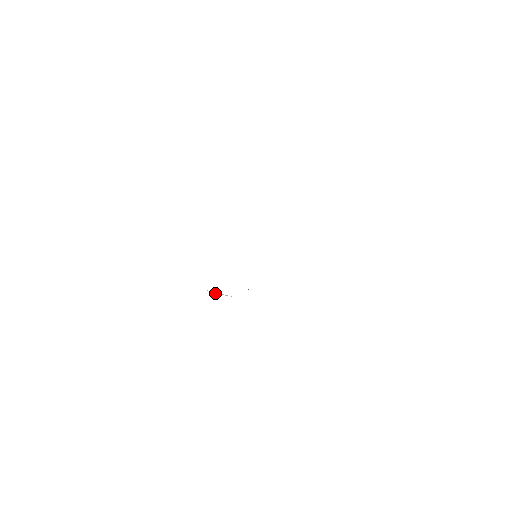
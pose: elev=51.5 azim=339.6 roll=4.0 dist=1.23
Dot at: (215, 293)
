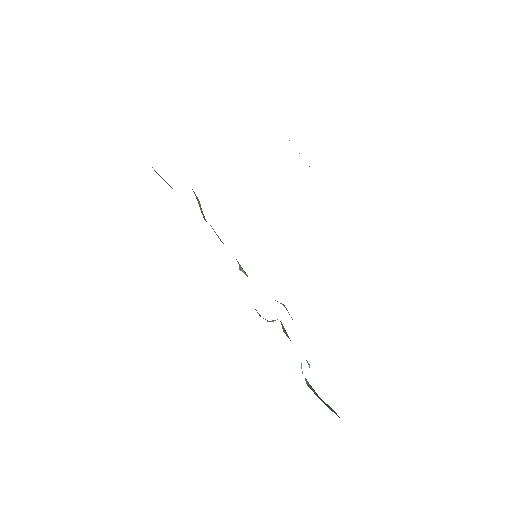
Dot at: occluded
